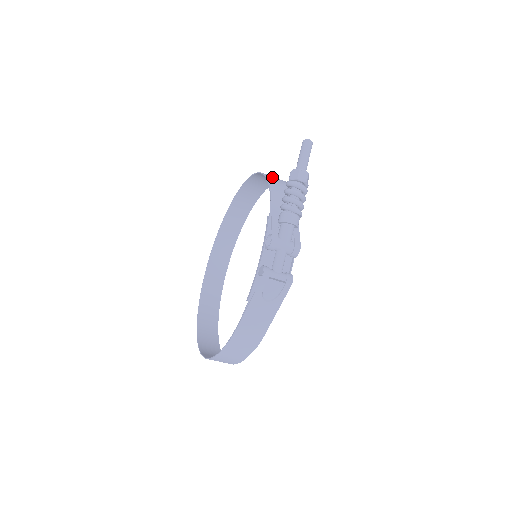
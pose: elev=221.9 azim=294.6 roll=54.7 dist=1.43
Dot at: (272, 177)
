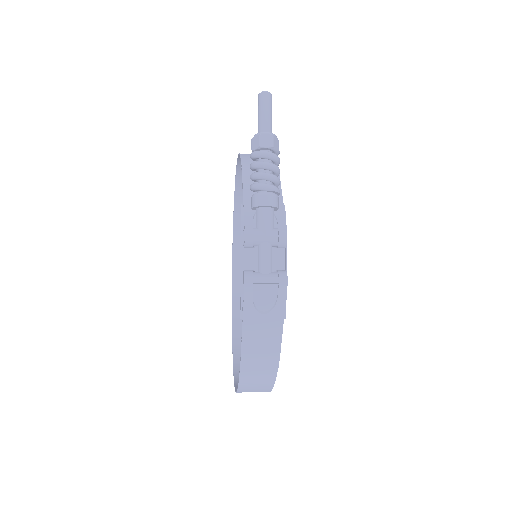
Dot at: occluded
